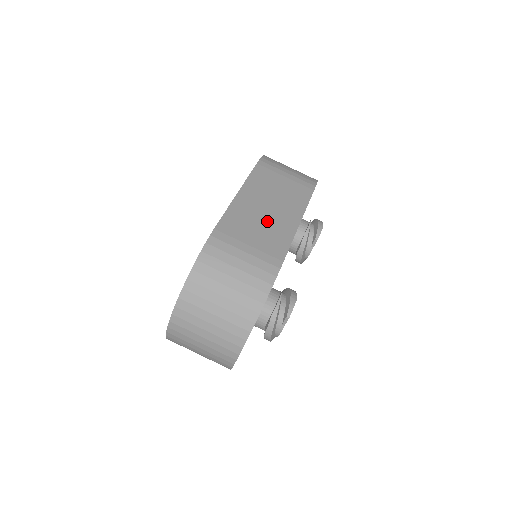
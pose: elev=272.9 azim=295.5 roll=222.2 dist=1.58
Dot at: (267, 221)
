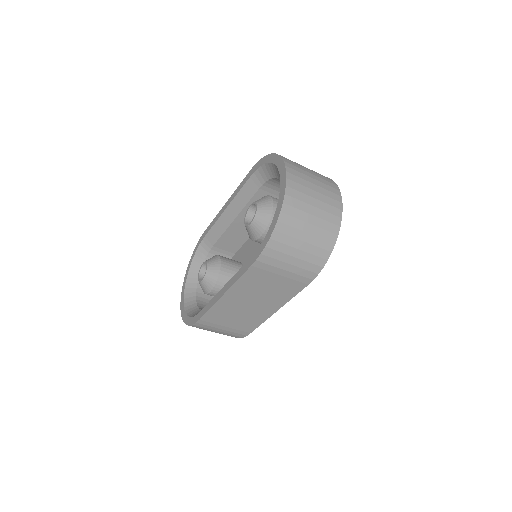
Dot at: (246, 312)
